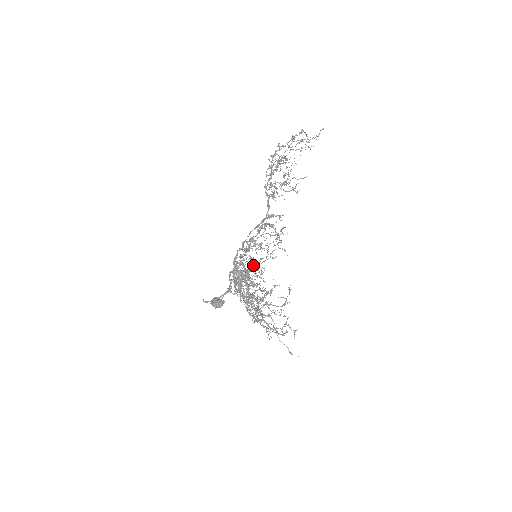
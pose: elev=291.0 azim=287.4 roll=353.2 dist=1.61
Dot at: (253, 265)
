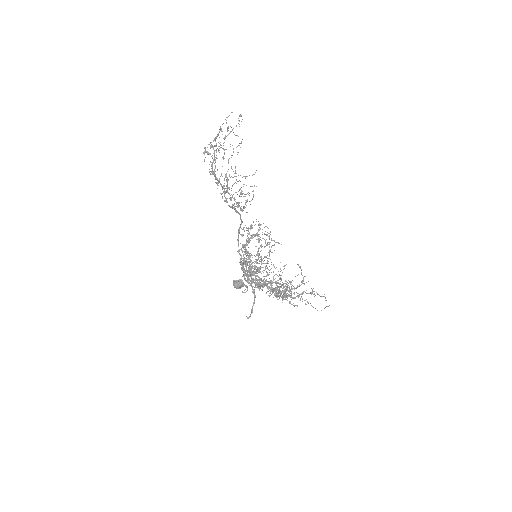
Dot at: occluded
